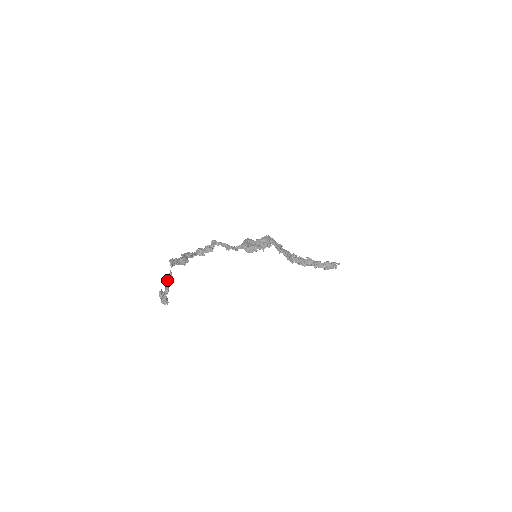
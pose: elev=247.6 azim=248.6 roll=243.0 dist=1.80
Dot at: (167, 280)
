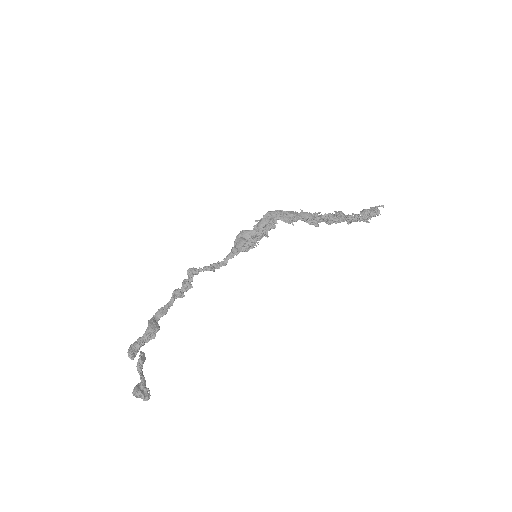
Dot at: (138, 371)
